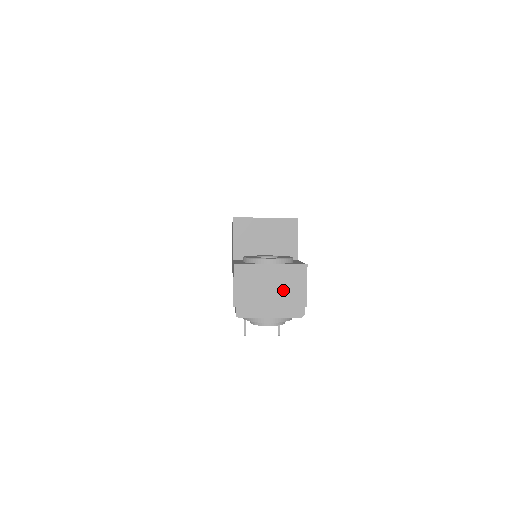
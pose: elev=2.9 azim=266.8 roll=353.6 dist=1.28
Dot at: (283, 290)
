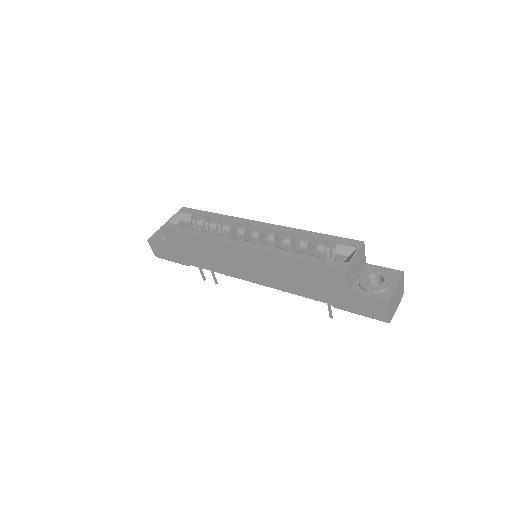
Dot at: (399, 292)
